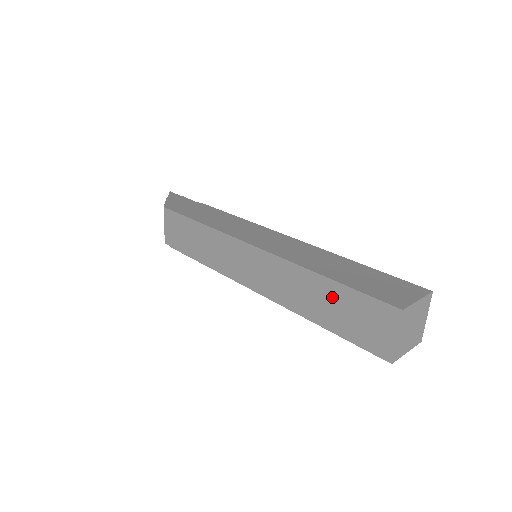
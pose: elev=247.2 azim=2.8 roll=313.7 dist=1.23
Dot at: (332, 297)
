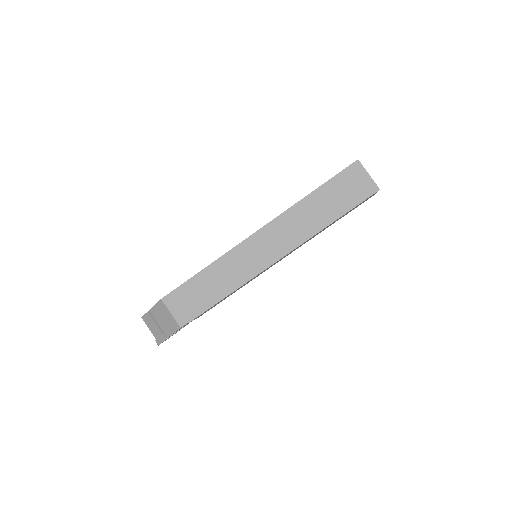
Dot at: (324, 197)
